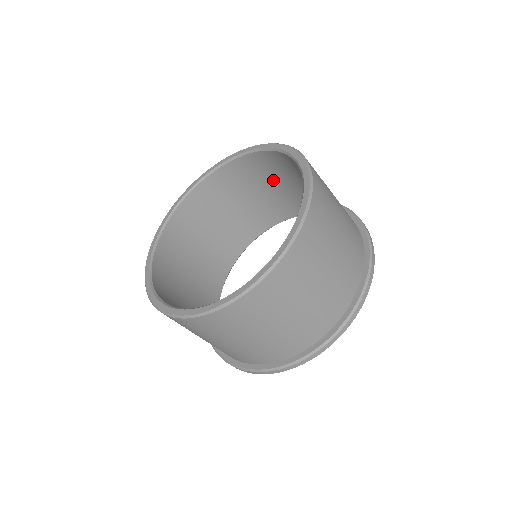
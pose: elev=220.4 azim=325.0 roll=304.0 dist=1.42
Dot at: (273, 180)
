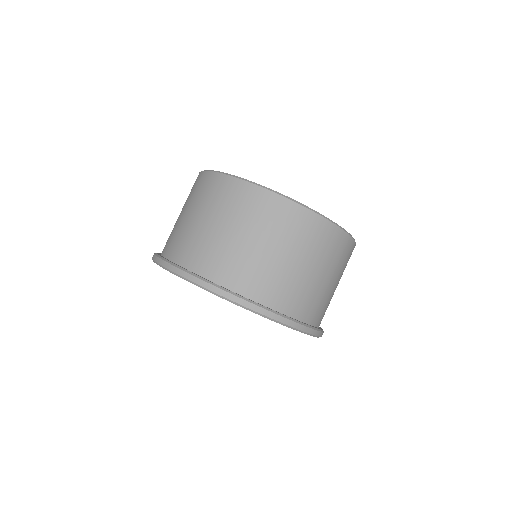
Dot at: occluded
